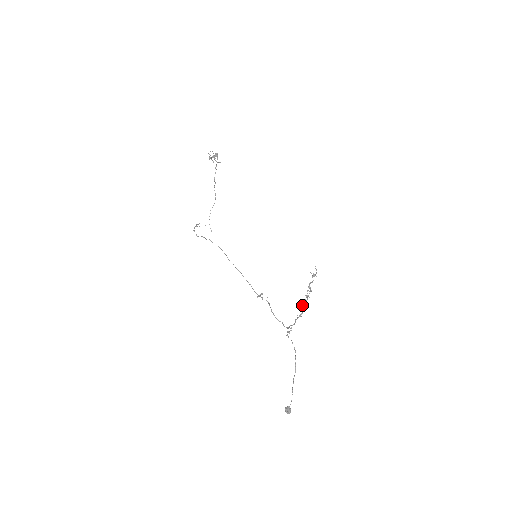
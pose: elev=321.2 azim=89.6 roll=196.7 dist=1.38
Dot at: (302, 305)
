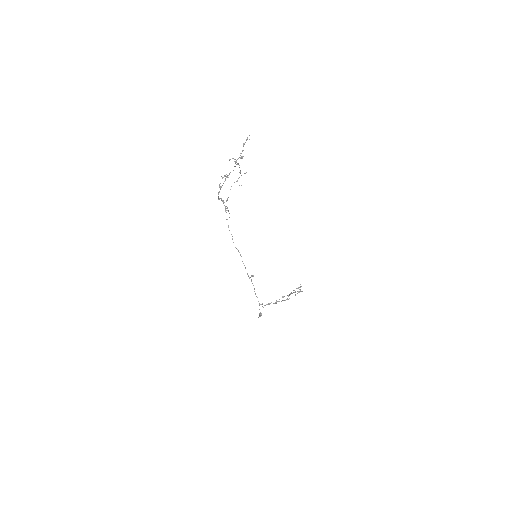
Dot at: (276, 301)
